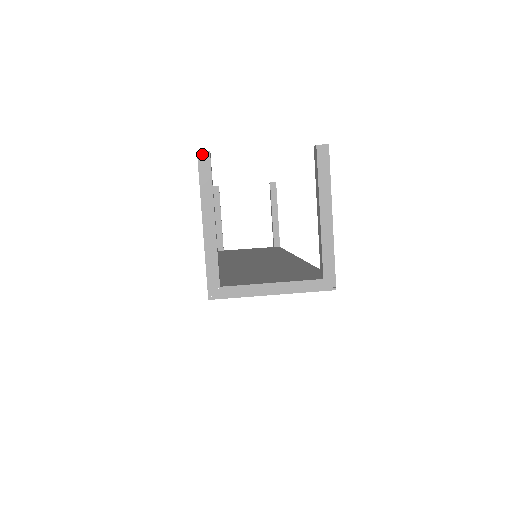
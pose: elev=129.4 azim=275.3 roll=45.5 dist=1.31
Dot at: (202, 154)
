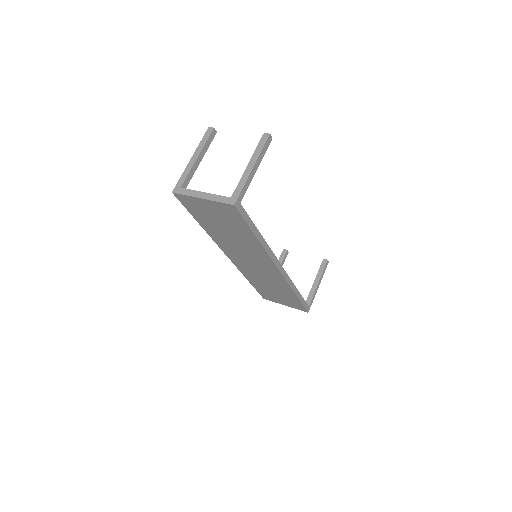
Dot at: (210, 128)
